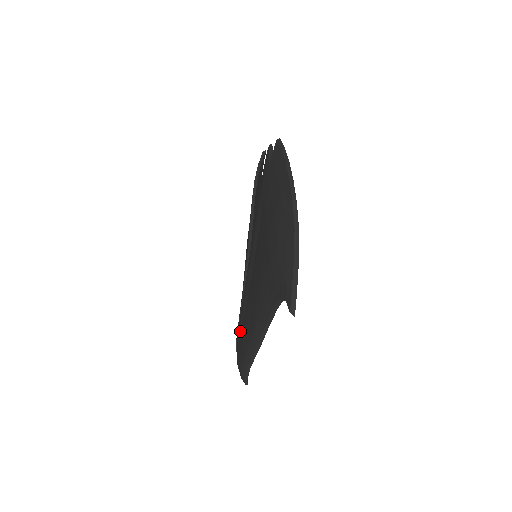
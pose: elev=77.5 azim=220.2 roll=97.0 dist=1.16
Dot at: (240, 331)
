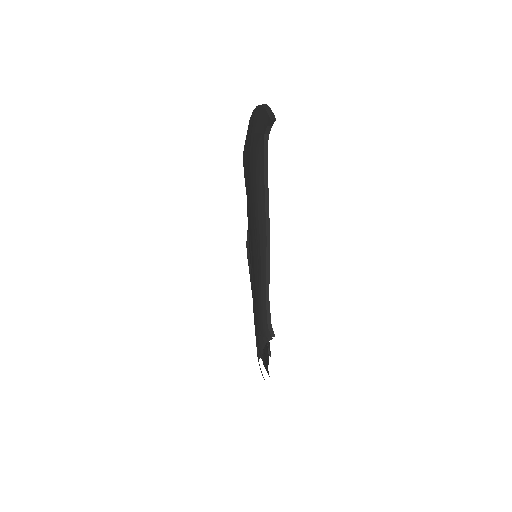
Dot at: (254, 311)
